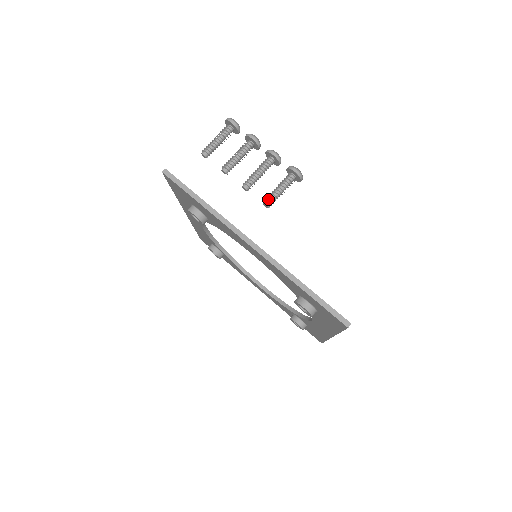
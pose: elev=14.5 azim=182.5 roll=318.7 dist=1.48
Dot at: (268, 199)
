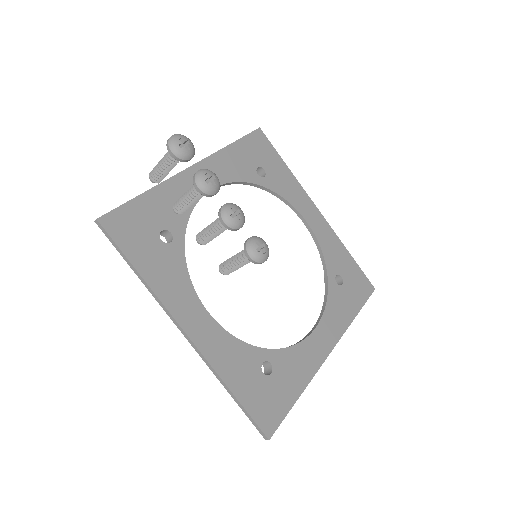
Dot at: (223, 268)
